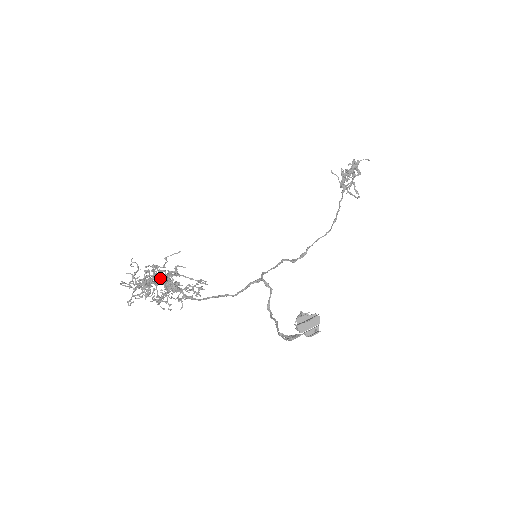
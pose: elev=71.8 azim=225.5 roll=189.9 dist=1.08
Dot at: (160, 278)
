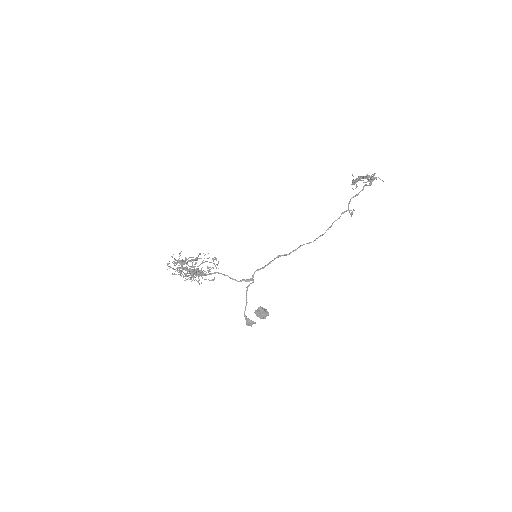
Dot at: (192, 276)
